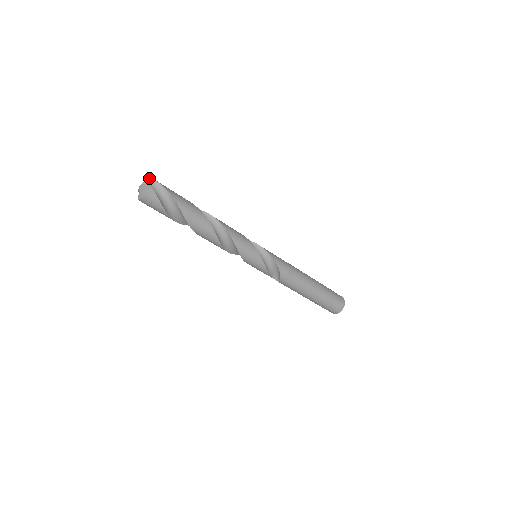
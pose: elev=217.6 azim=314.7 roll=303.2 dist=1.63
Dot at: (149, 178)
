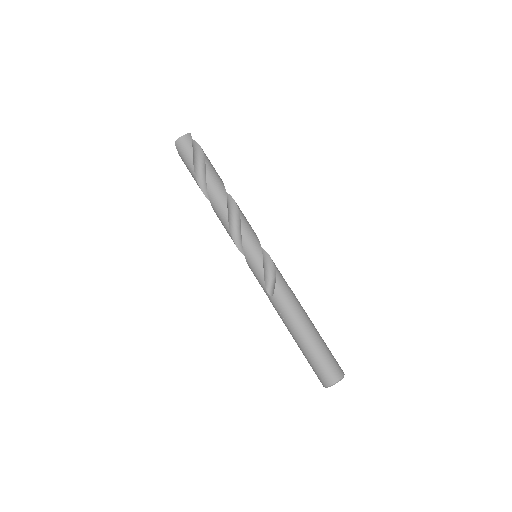
Dot at: occluded
